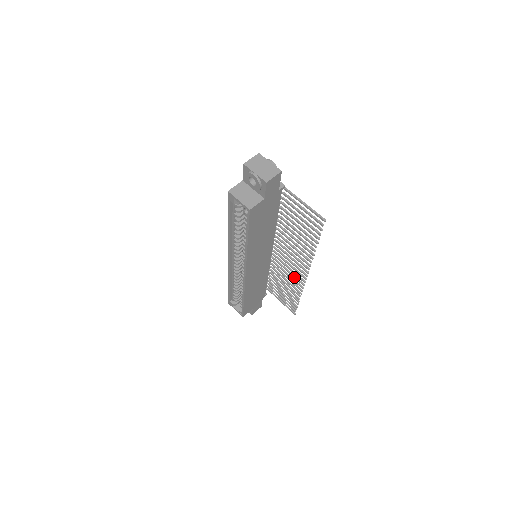
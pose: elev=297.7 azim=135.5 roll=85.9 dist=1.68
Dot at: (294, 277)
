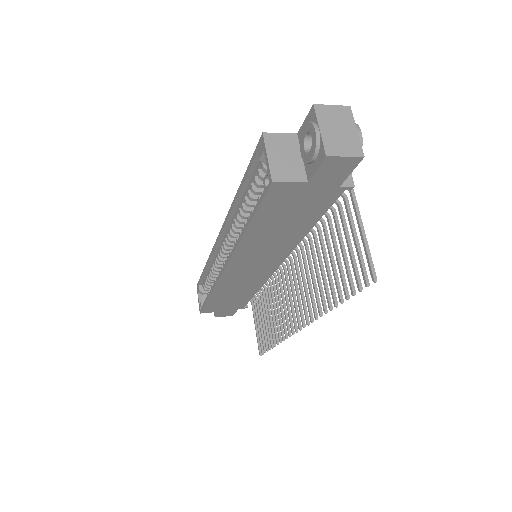
Dot at: (285, 316)
